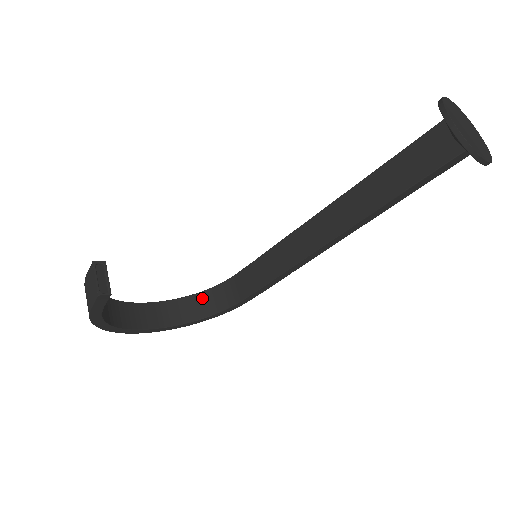
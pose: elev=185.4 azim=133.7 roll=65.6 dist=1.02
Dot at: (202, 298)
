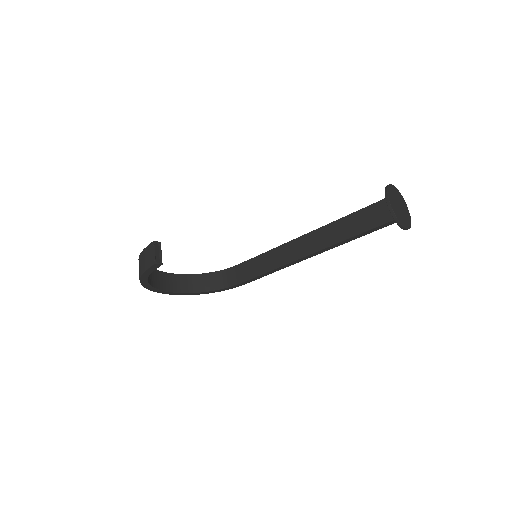
Dot at: (209, 277)
